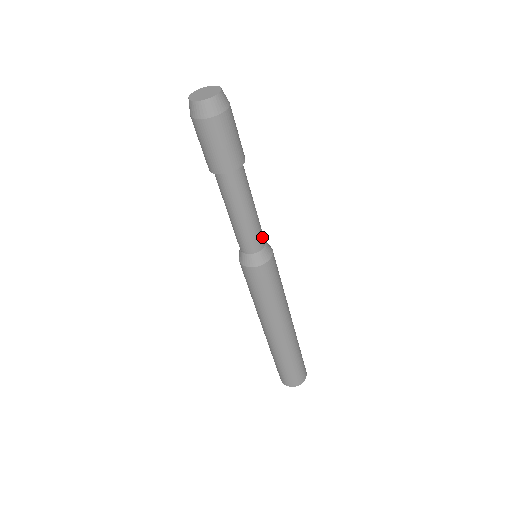
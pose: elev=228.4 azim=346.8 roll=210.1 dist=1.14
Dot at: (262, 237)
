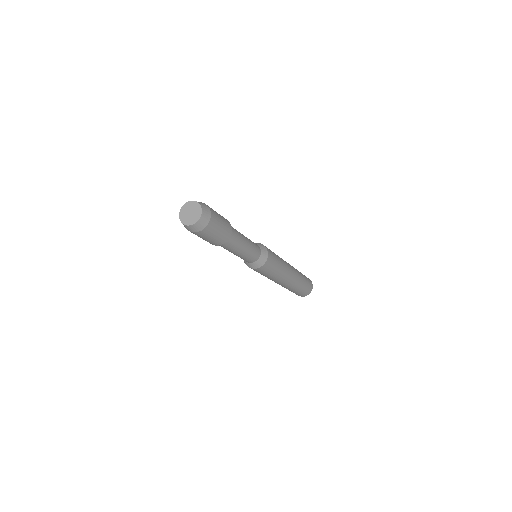
Dot at: (257, 253)
